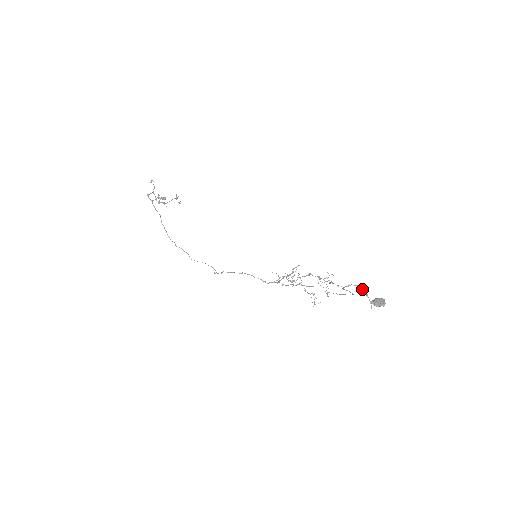
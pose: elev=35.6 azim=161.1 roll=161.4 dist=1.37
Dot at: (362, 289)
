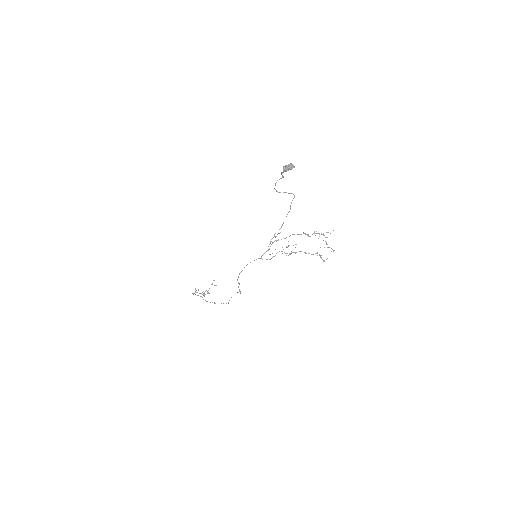
Dot at: (282, 176)
